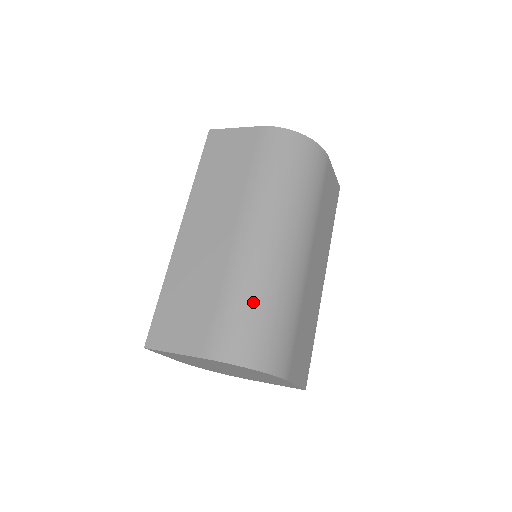
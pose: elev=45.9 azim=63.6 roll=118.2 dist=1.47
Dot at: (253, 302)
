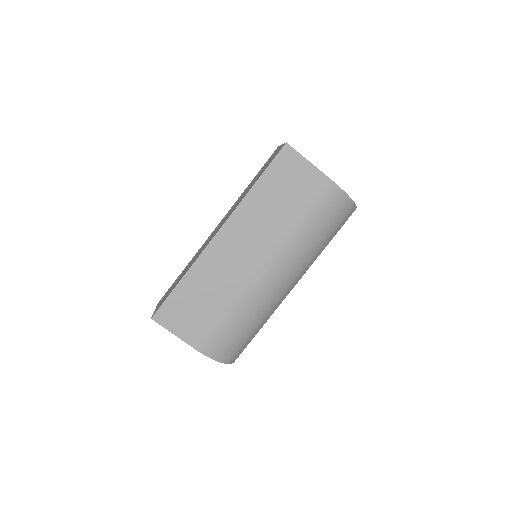
Dot at: (248, 324)
